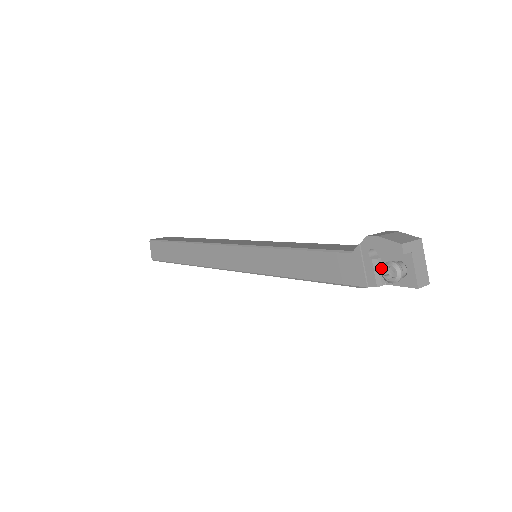
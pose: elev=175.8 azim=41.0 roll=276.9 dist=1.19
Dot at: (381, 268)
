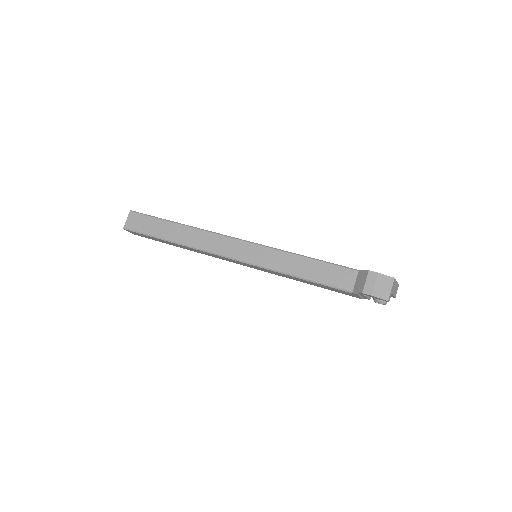
Dot at: occluded
